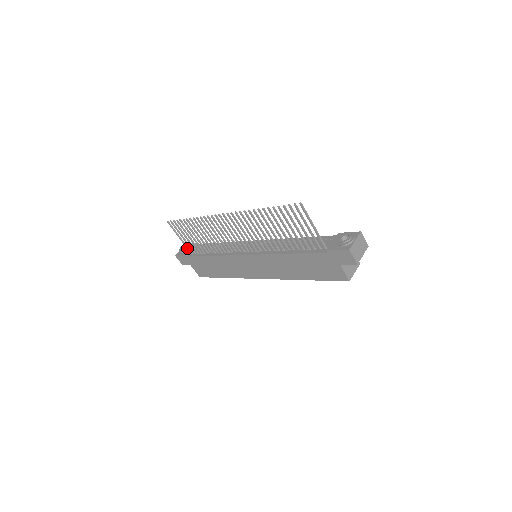
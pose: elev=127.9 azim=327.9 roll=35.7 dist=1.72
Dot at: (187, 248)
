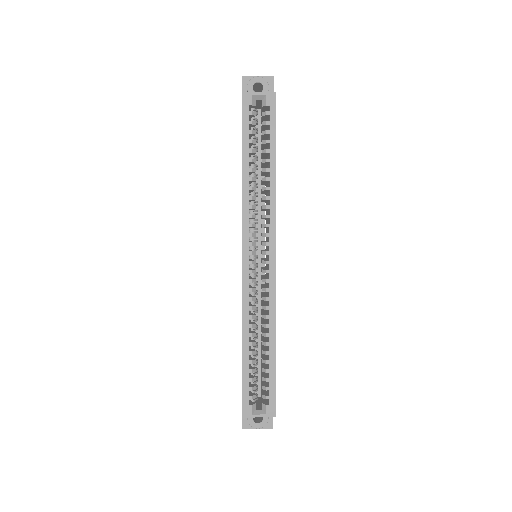
Dot at: occluded
